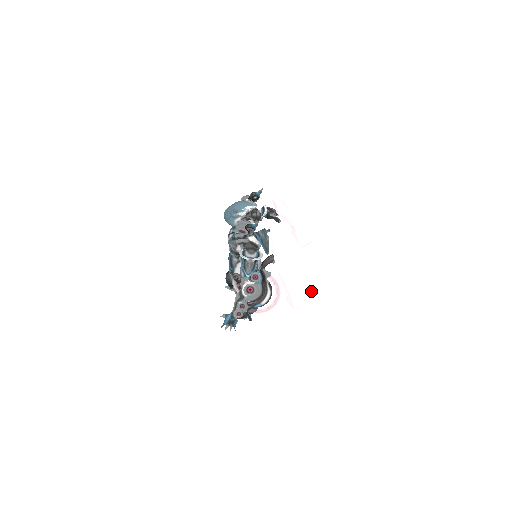
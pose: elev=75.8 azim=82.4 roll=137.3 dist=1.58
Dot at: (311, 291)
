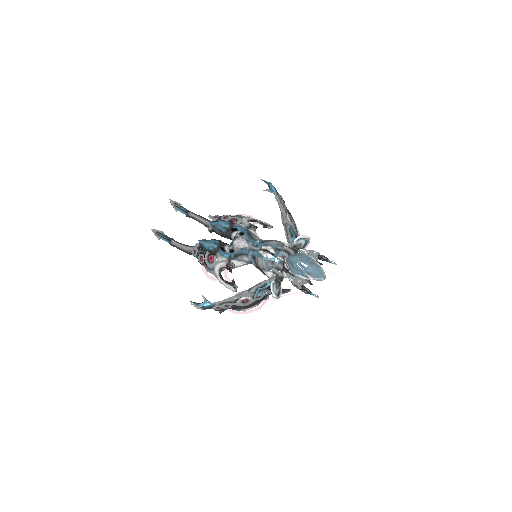
Dot at: occluded
